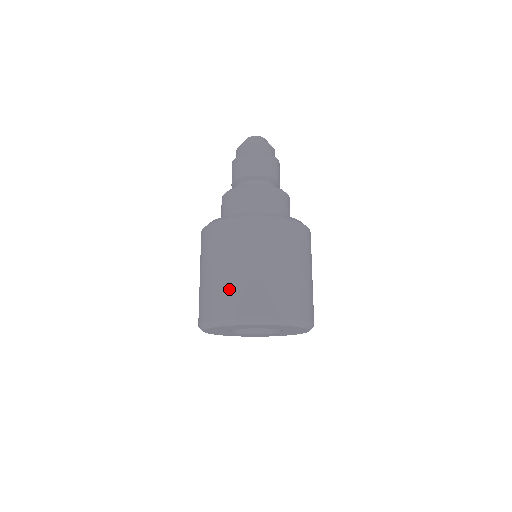
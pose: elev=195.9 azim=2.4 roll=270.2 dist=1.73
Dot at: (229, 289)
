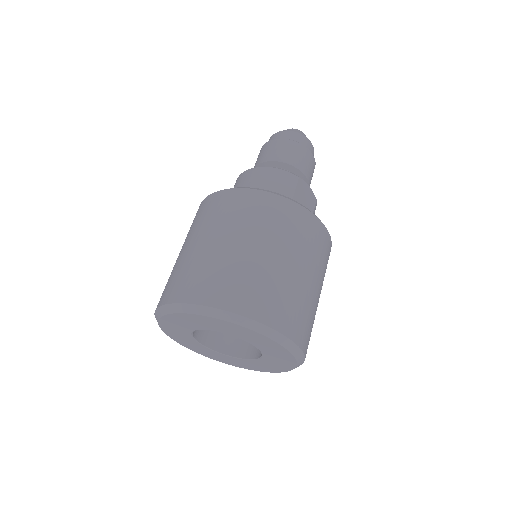
Dot at: (274, 285)
